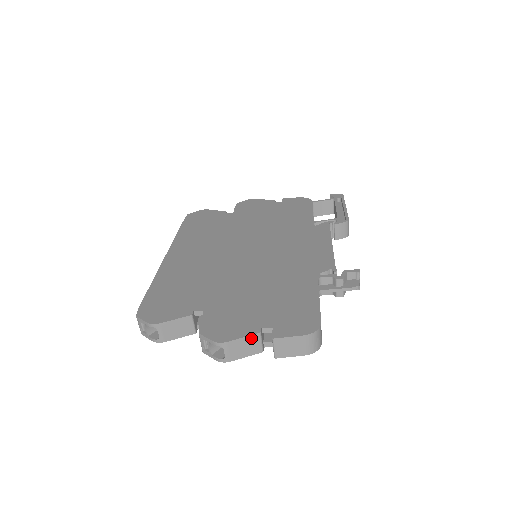
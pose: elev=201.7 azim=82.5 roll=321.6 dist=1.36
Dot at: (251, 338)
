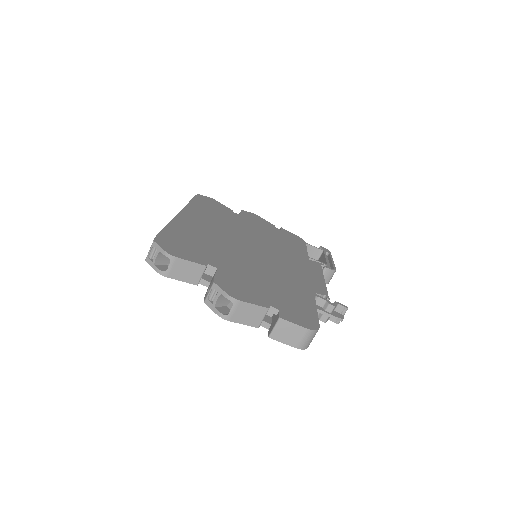
Dot at: (259, 309)
